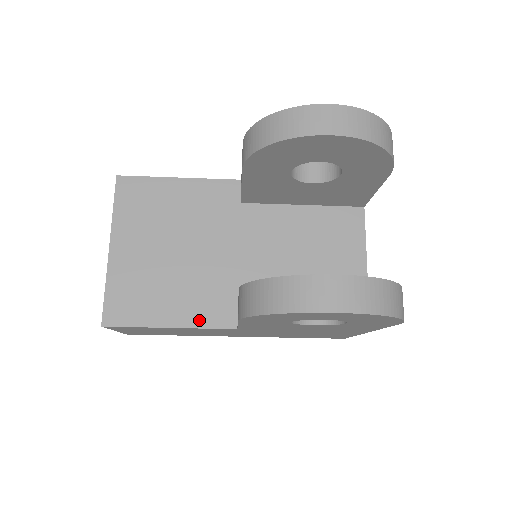
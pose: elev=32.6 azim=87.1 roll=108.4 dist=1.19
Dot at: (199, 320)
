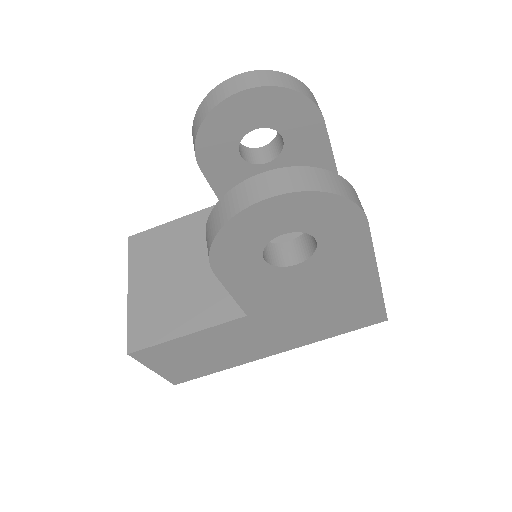
Dot at: (210, 320)
